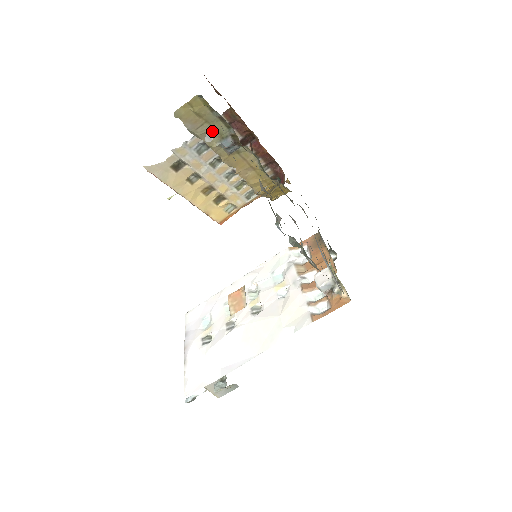
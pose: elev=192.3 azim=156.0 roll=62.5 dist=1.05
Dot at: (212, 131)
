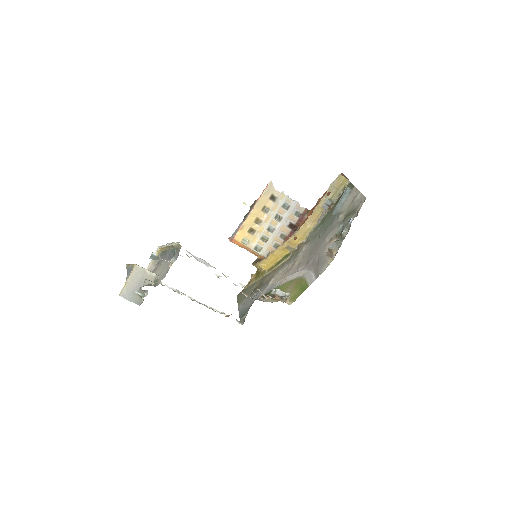
Dot at: (332, 194)
